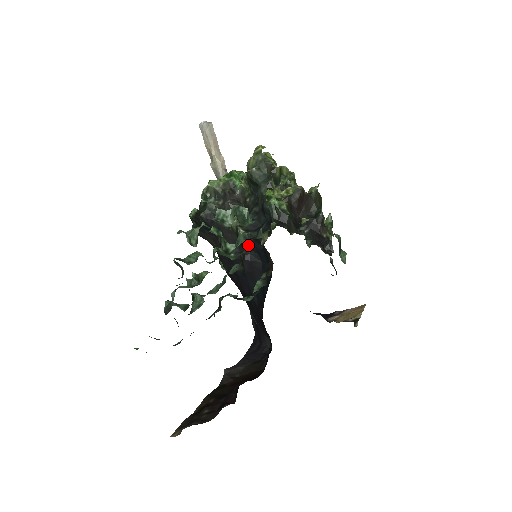
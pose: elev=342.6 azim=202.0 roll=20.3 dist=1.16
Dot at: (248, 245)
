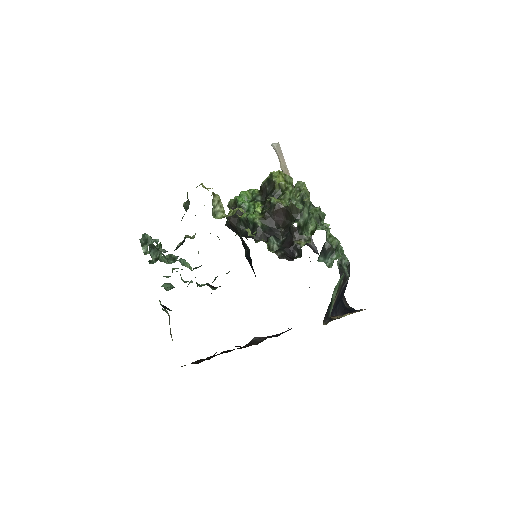
Dot at: occluded
